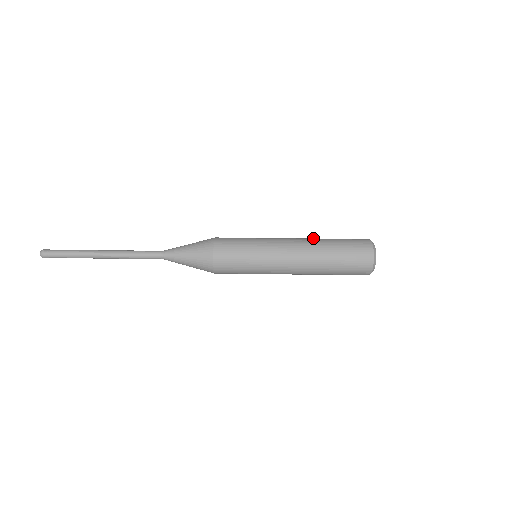
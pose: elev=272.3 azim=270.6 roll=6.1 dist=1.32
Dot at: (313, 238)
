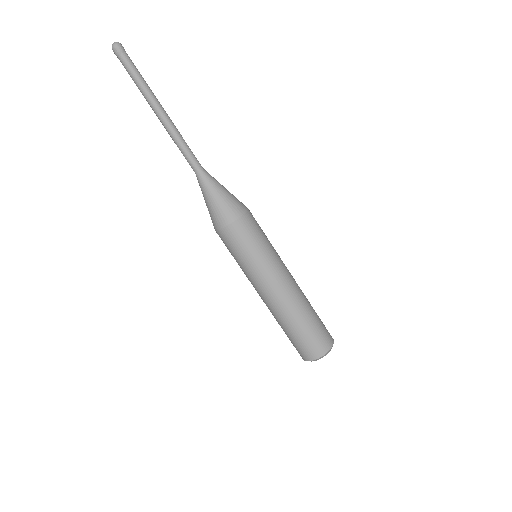
Dot at: (301, 302)
